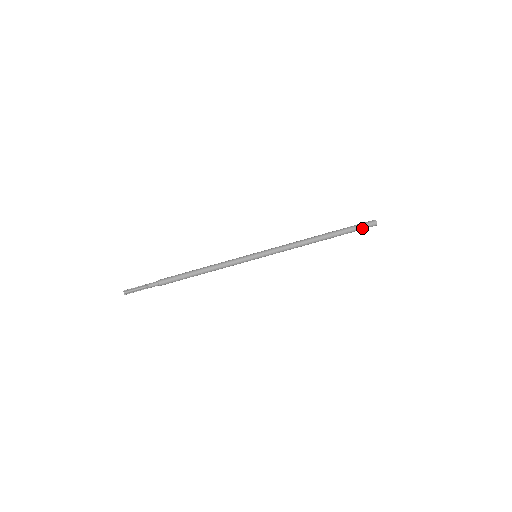
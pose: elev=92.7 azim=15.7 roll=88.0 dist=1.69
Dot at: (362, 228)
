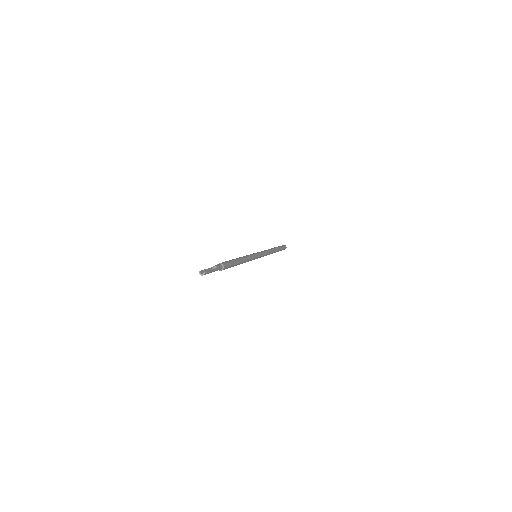
Dot at: (283, 247)
